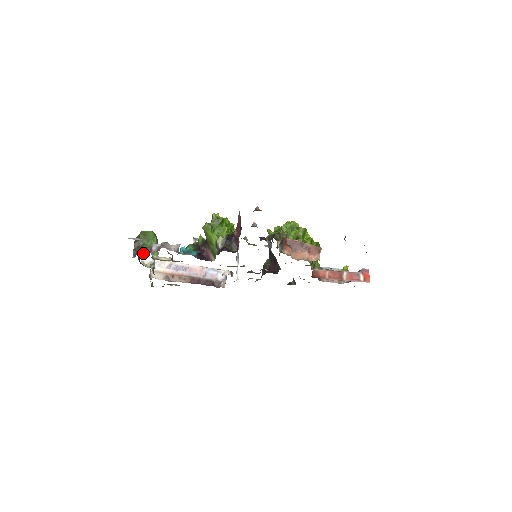
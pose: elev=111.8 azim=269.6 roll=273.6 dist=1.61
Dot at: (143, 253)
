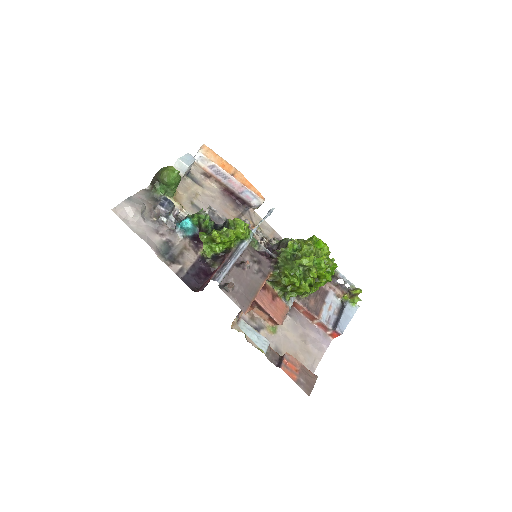
Dot at: (176, 163)
